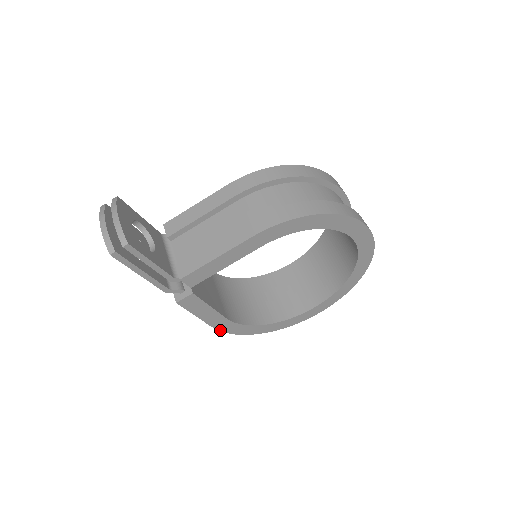
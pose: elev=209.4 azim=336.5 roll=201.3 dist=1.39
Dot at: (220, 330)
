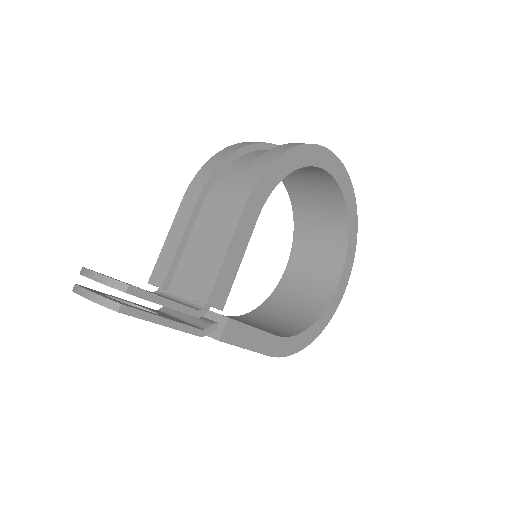
Dot at: (278, 356)
